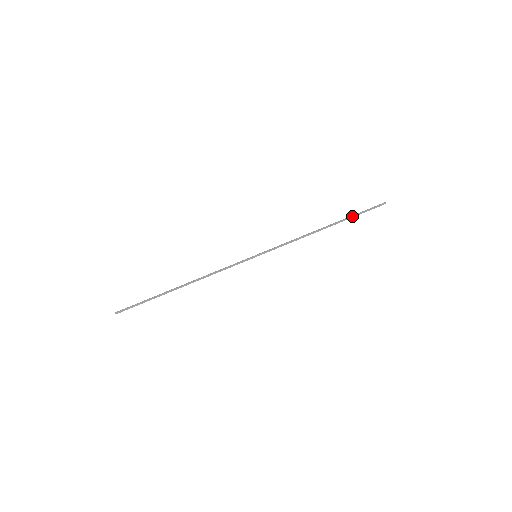
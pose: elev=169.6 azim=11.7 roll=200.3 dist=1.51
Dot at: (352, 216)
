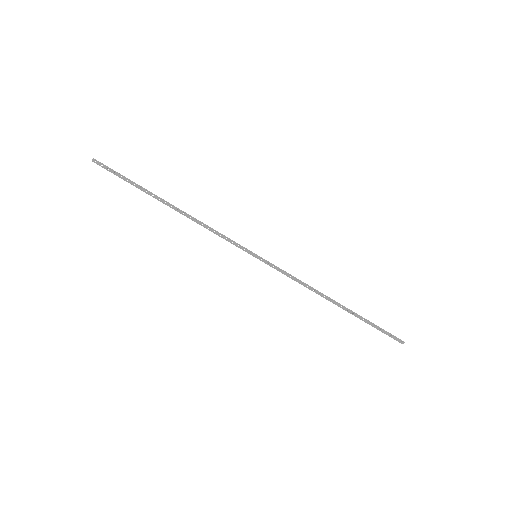
Dot at: (366, 321)
